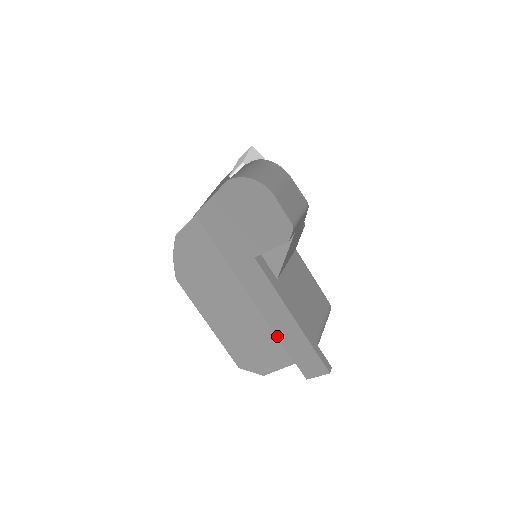
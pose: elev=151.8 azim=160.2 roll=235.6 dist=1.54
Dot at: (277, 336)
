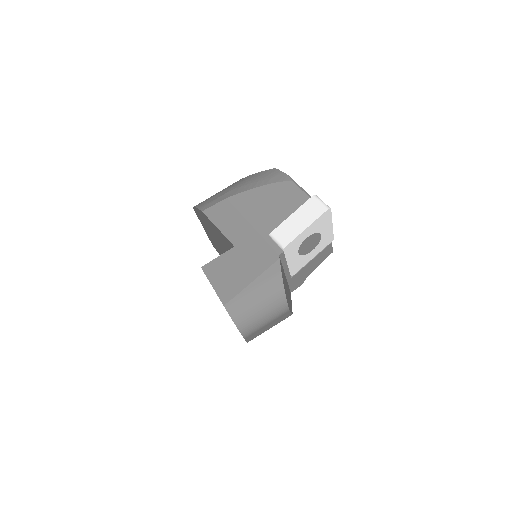
Dot at: occluded
